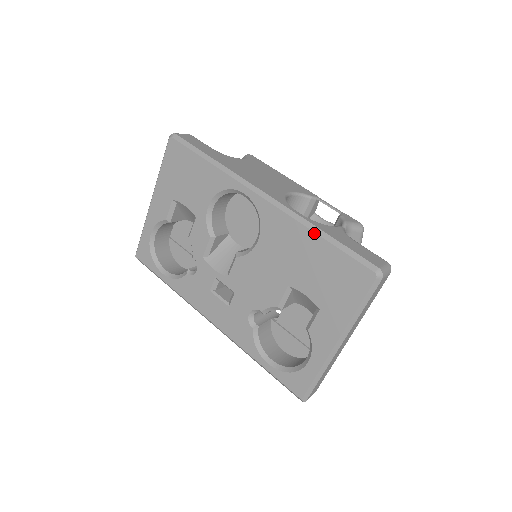
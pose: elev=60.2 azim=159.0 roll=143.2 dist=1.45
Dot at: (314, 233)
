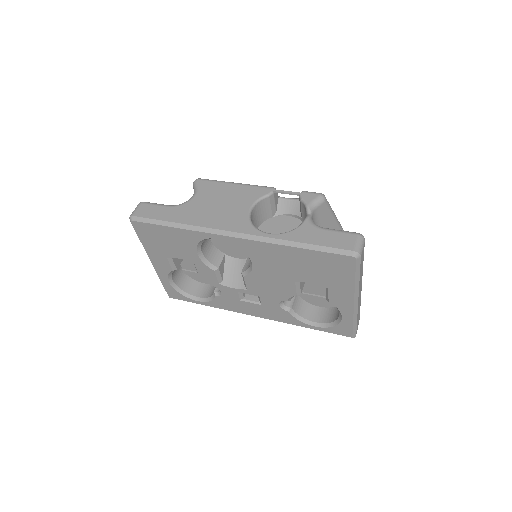
Dot at: (290, 247)
